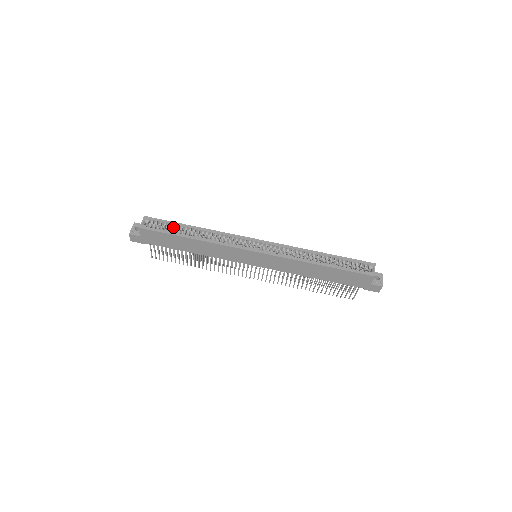
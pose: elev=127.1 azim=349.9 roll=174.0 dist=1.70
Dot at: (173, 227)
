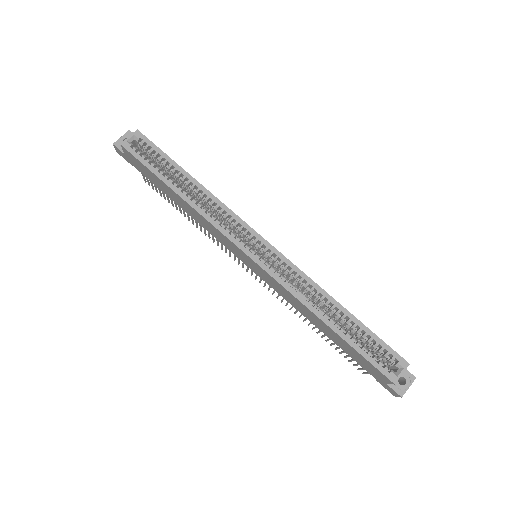
Dot at: (164, 164)
